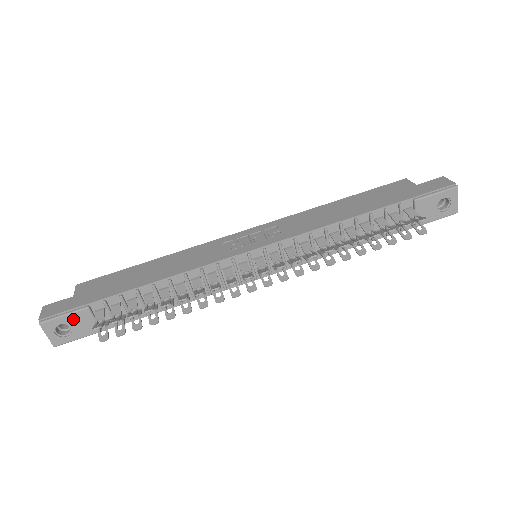
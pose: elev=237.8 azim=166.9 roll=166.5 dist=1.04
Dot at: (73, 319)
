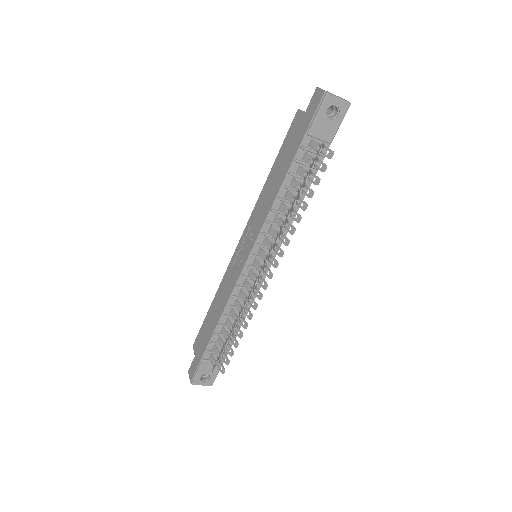
Dot at: (203, 370)
